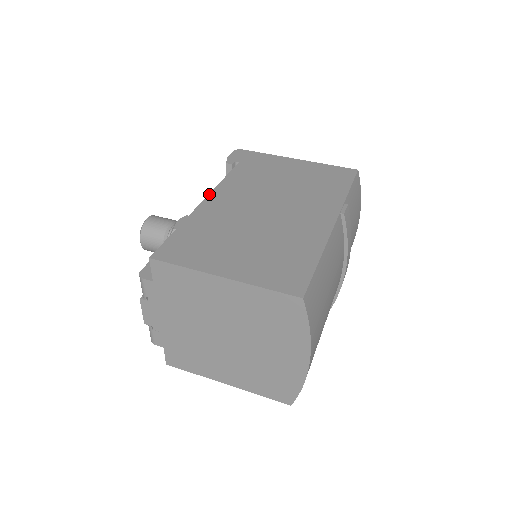
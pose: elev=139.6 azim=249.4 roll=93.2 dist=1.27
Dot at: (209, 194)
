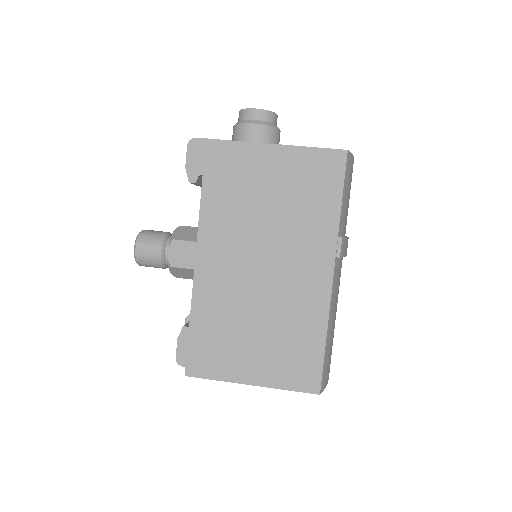
Dot at: (195, 260)
